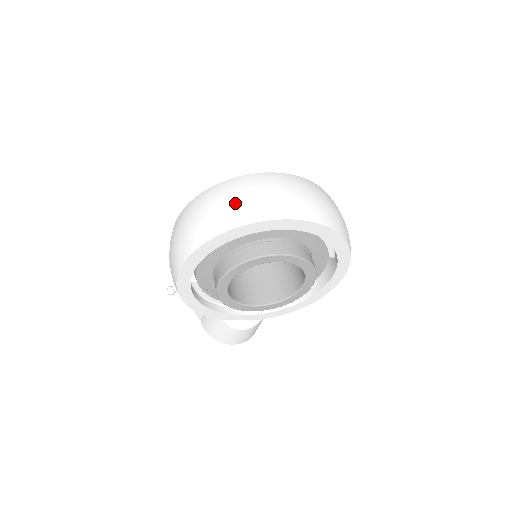
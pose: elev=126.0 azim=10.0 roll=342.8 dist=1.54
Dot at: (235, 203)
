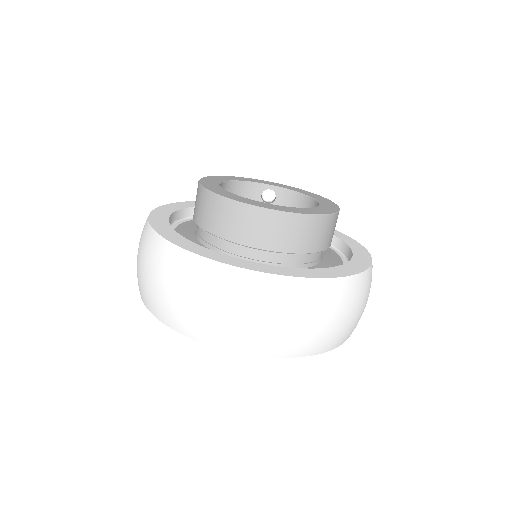
Dot at: (172, 300)
